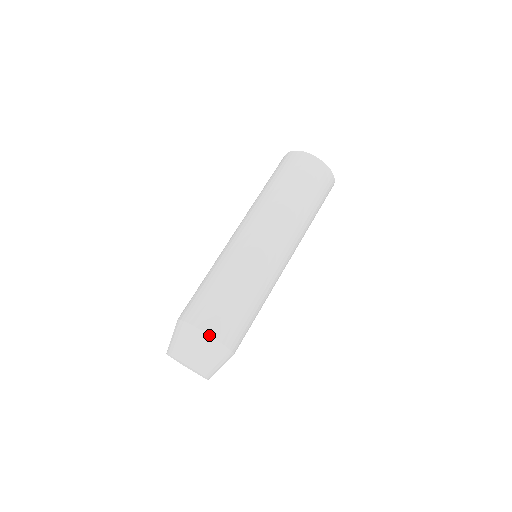
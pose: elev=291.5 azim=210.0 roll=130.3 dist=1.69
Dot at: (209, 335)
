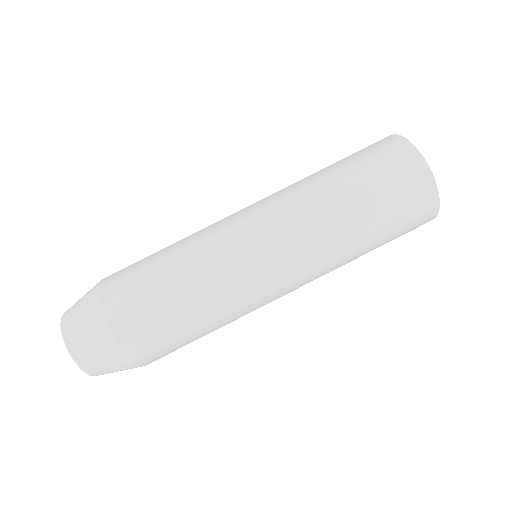
Dot at: (102, 306)
